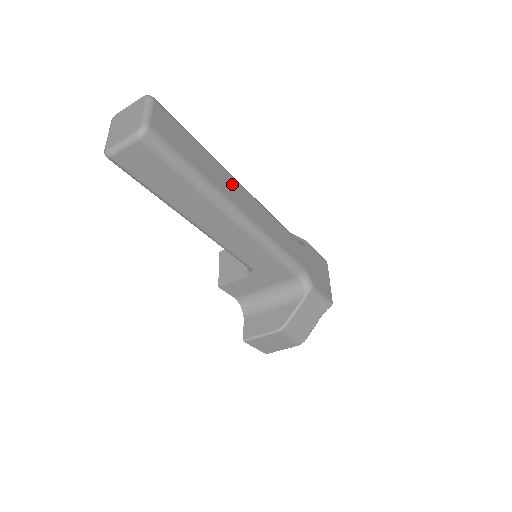
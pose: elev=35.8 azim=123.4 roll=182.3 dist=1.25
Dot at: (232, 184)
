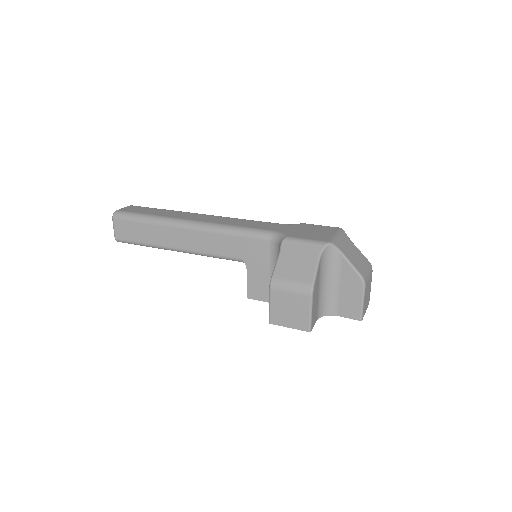
Dot at: (187, 215)
